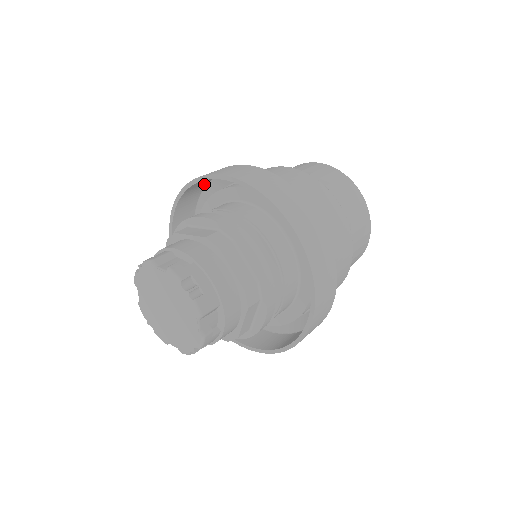
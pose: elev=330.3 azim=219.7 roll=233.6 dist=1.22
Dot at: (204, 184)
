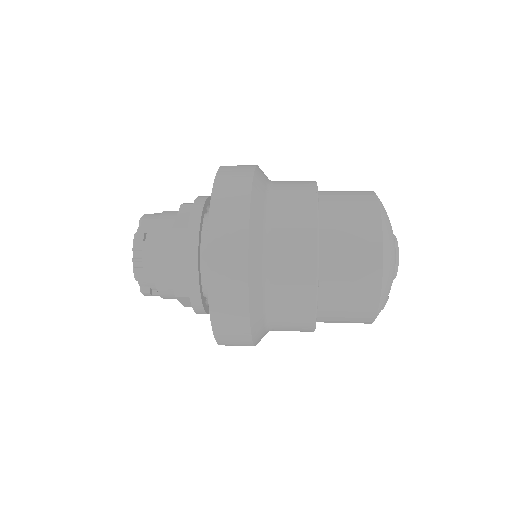
Dot at: occluded
